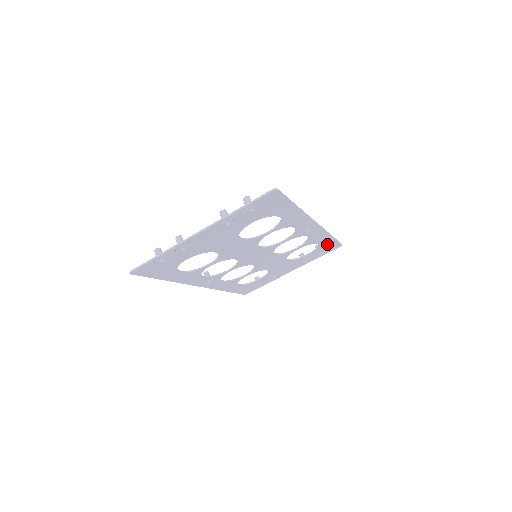
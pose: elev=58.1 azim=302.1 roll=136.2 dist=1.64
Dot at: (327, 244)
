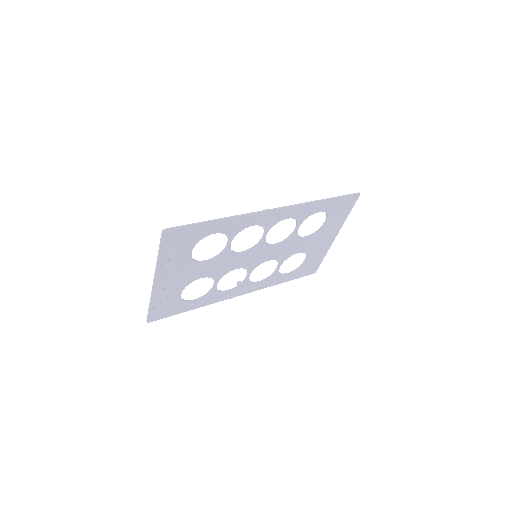
Dot at: (333, 205)
